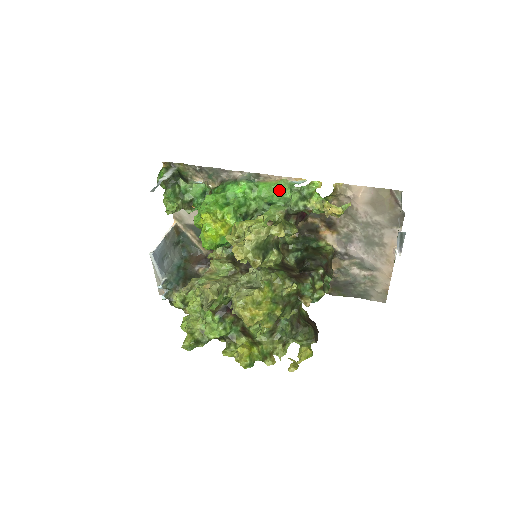
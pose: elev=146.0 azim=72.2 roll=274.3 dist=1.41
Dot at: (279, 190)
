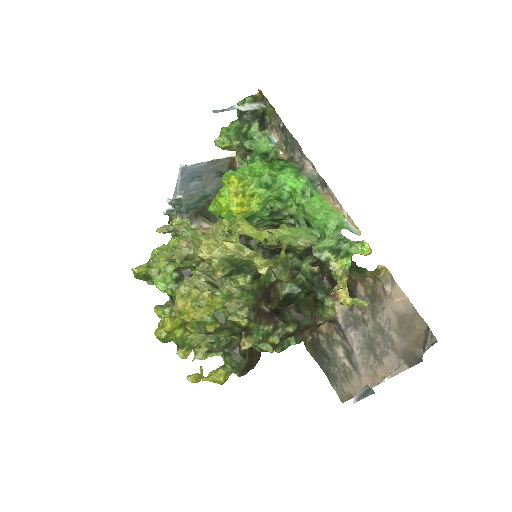
Dot at: (325, 219)
